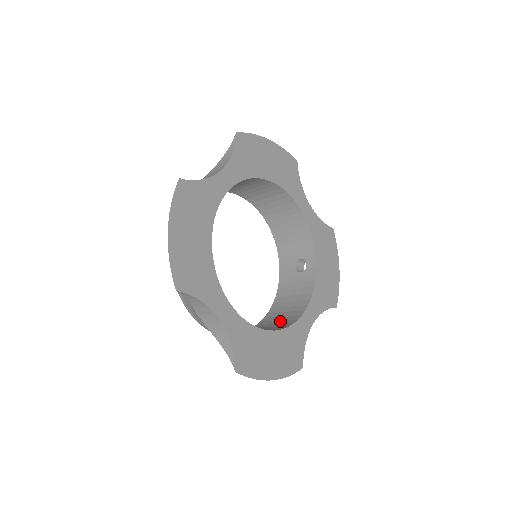
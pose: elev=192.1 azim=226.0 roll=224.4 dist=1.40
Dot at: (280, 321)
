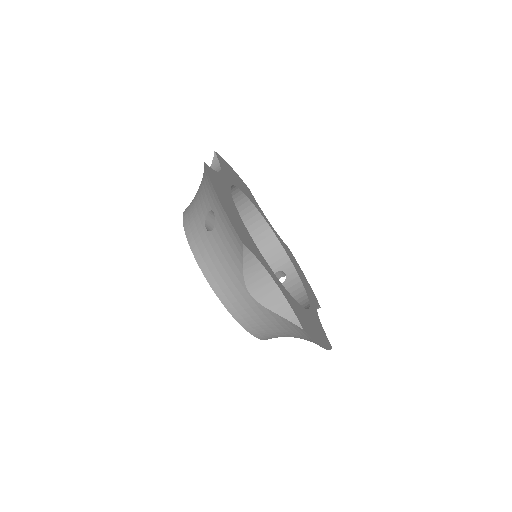
Dot at: occluded
